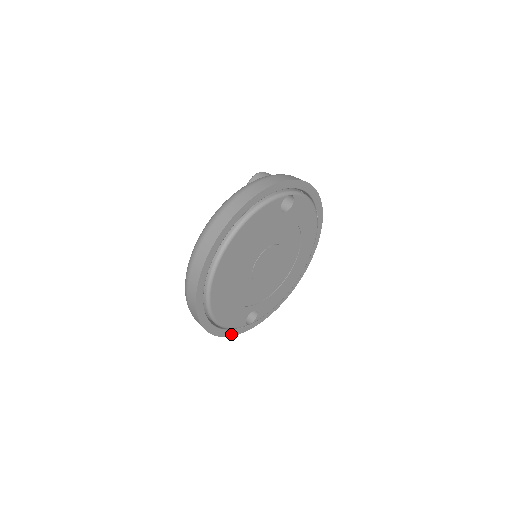
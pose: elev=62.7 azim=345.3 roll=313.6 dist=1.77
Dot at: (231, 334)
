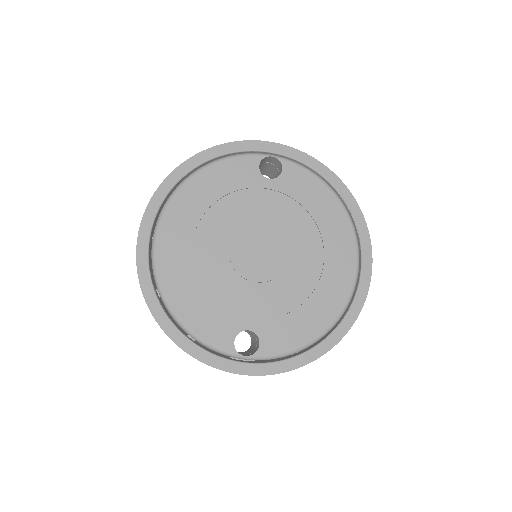
Dot at: (213, 363)
